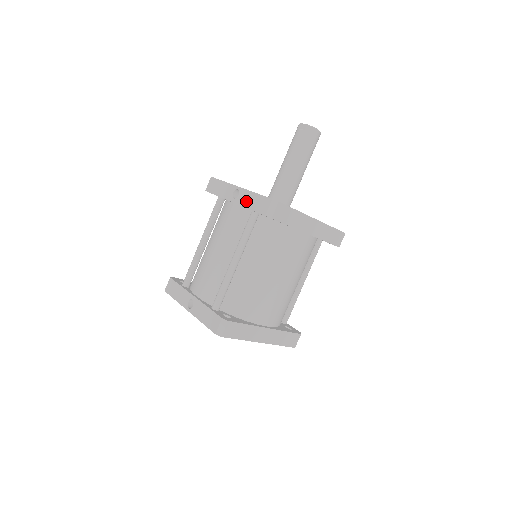
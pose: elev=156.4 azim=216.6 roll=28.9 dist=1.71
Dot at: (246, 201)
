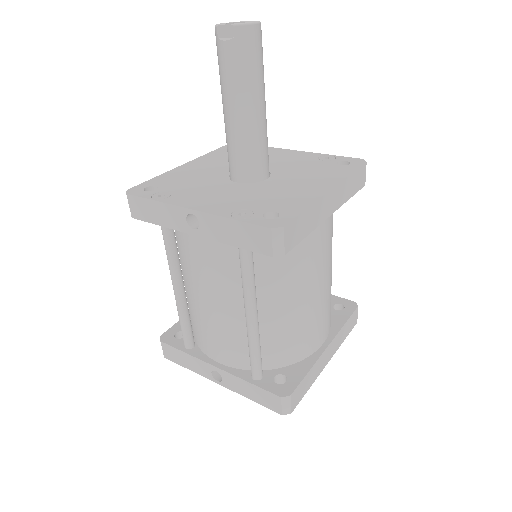
Dot at: (220, 234)
